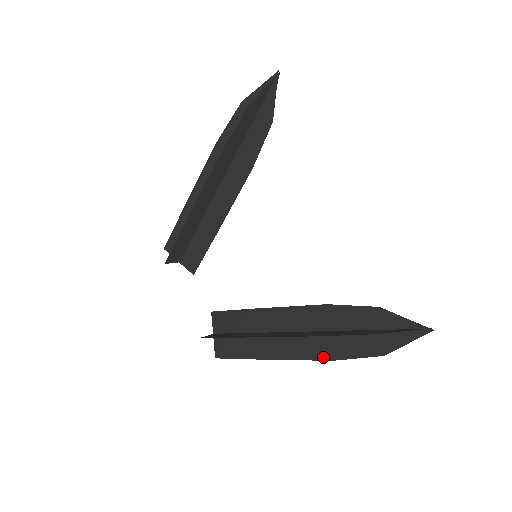
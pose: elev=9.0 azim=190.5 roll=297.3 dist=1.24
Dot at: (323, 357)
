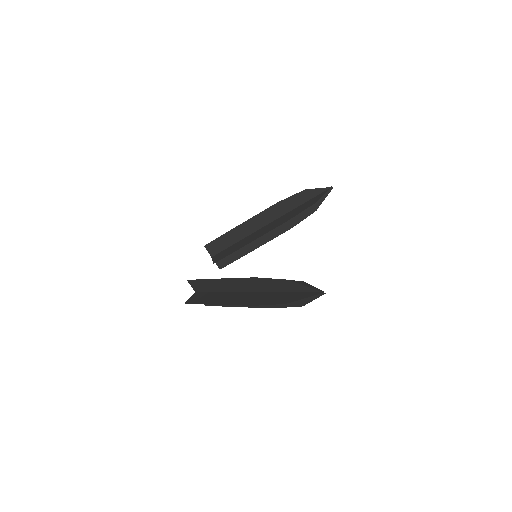
Dot at: (249, 304)
